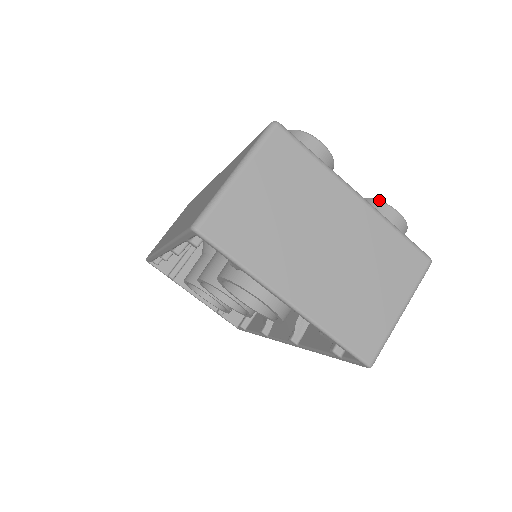
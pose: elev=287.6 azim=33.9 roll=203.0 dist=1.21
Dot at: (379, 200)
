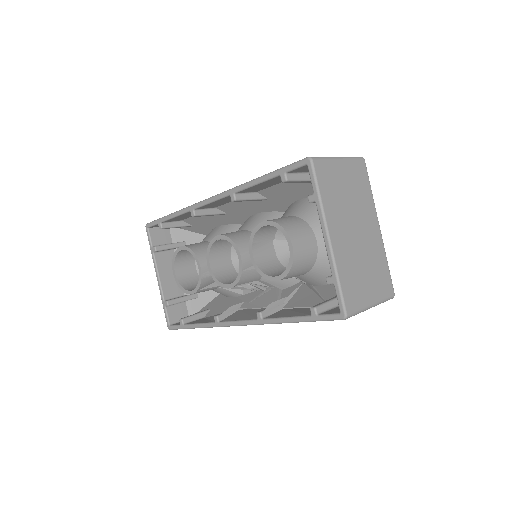
Dot at: occluded
